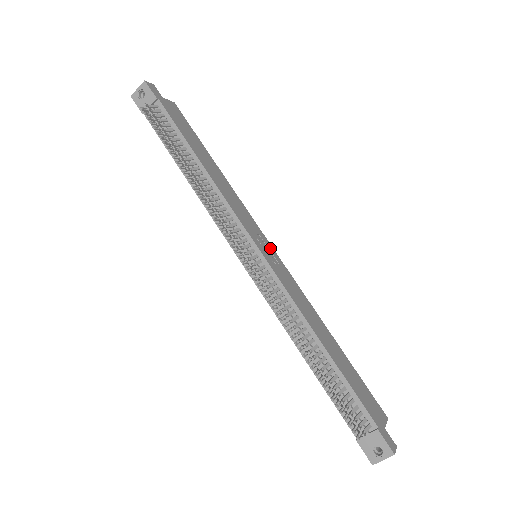
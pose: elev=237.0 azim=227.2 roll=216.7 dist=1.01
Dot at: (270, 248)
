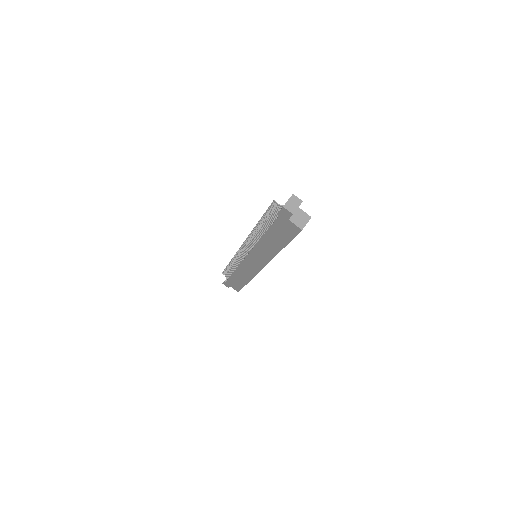
Dot at: occluded
